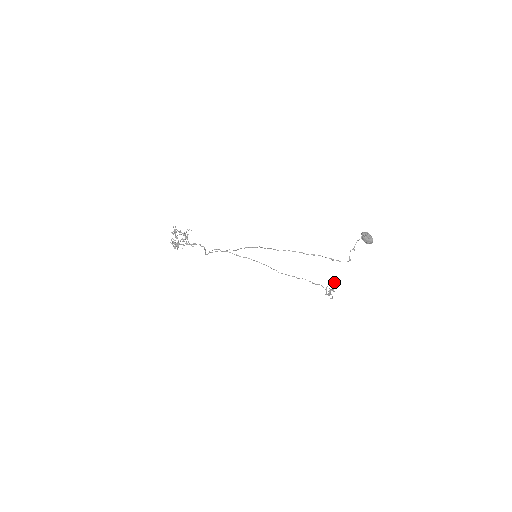
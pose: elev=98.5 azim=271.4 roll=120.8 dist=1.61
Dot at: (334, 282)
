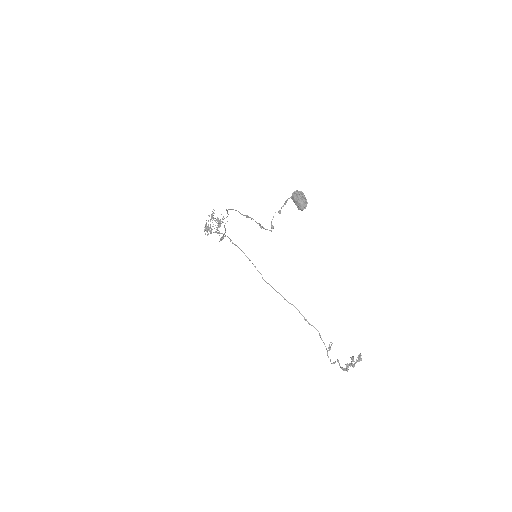
Dot at: (360, 356)
